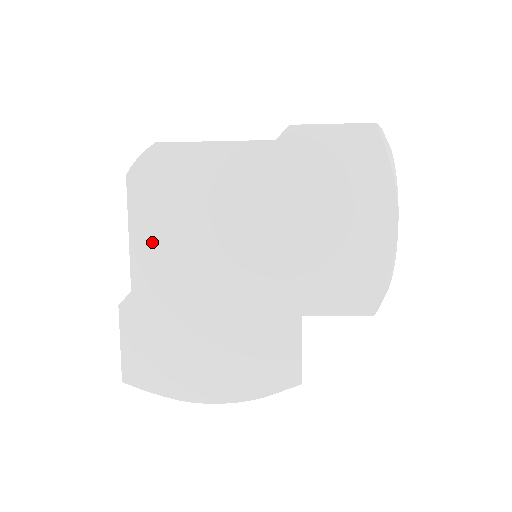
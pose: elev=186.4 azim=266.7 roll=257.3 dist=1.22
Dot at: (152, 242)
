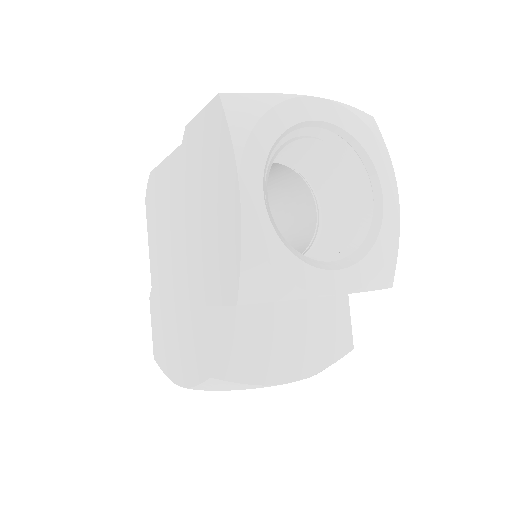
Dot at: (154, 248)
